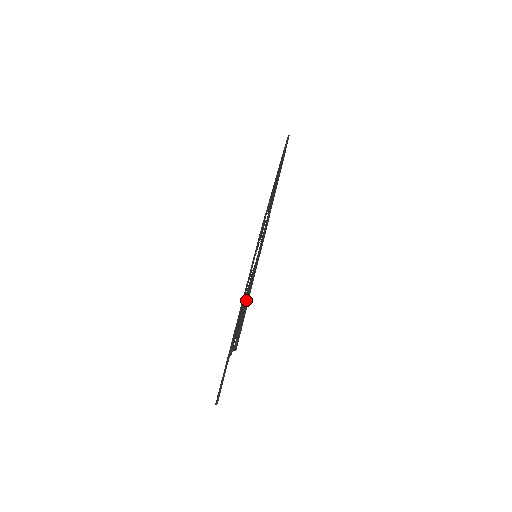
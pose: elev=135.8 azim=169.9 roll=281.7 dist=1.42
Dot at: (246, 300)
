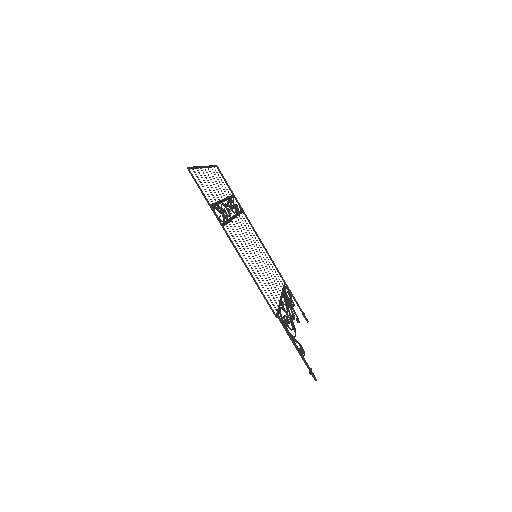
Dot at: occluded
